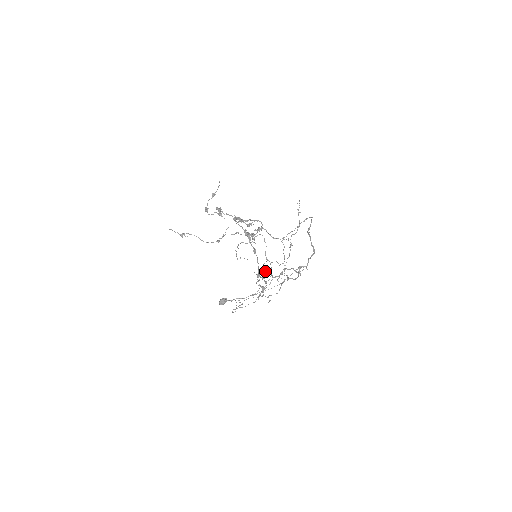
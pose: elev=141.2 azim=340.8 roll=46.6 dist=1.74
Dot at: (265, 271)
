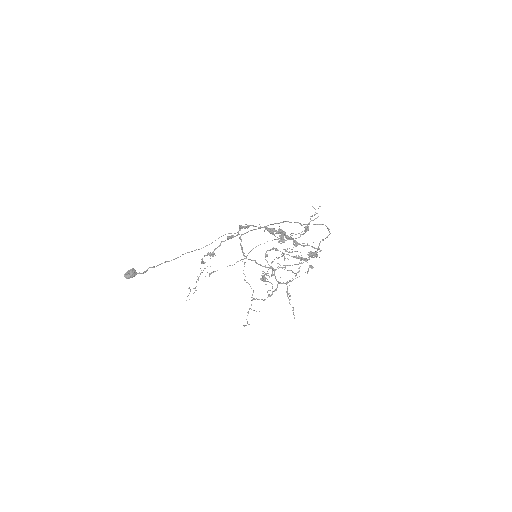
Dot at: occluded
